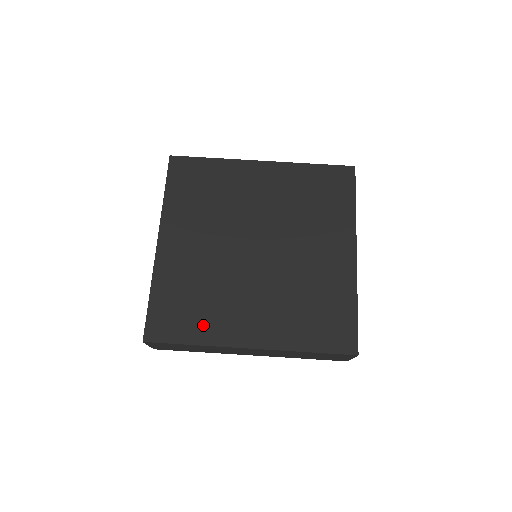
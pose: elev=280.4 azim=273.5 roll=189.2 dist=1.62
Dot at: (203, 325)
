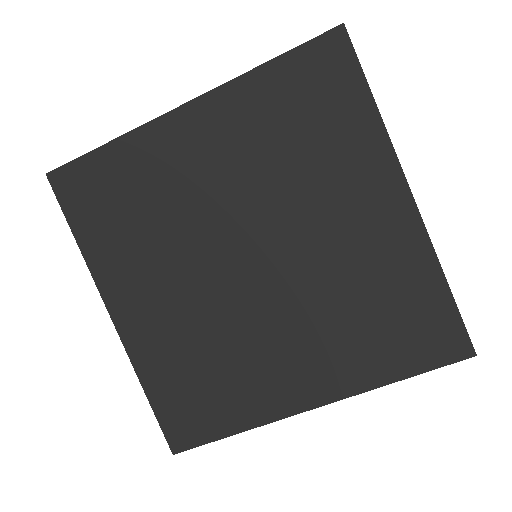
Dot at: (235, 404)
